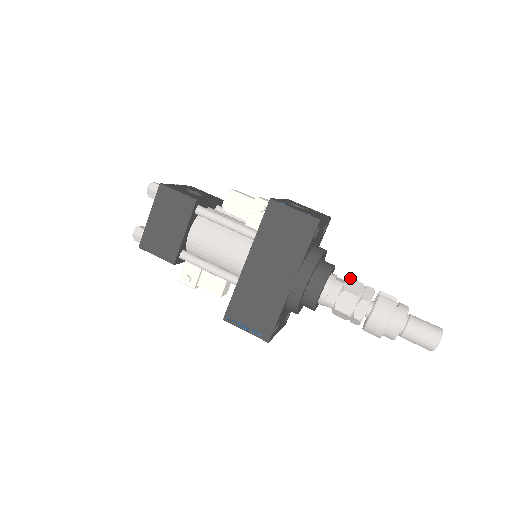
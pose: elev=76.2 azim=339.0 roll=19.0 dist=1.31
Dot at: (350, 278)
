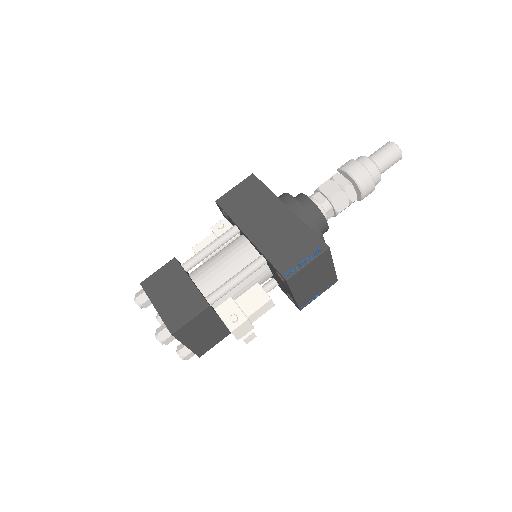
Dot at: occluded
